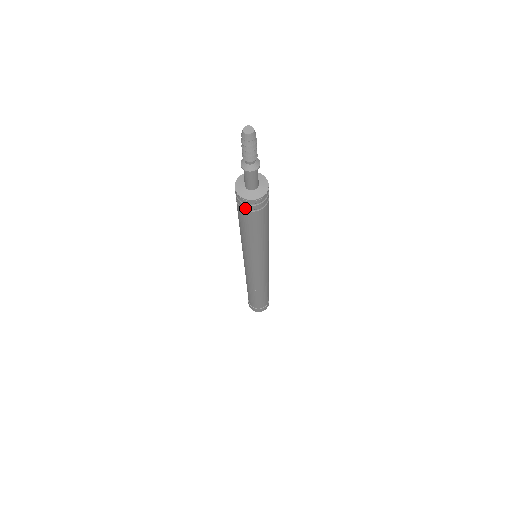
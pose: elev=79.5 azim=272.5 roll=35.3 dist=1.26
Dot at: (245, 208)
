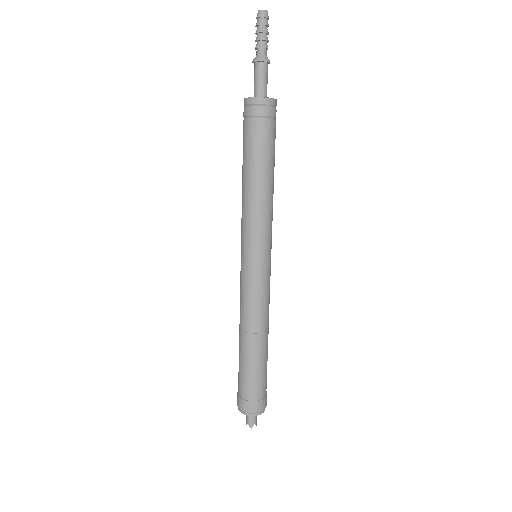
Dot at: (251, 117)
